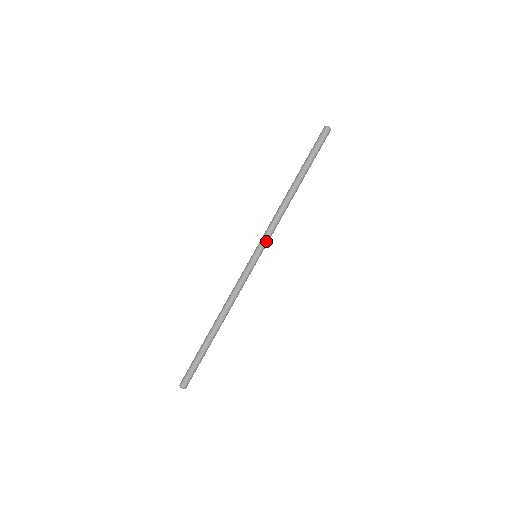
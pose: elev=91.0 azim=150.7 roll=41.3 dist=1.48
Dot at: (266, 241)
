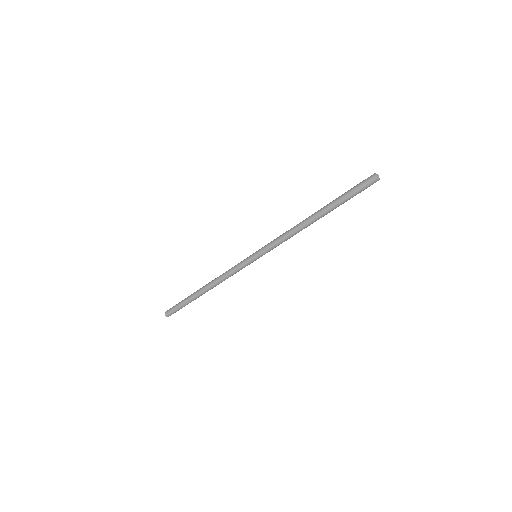
Dot at: occluded
